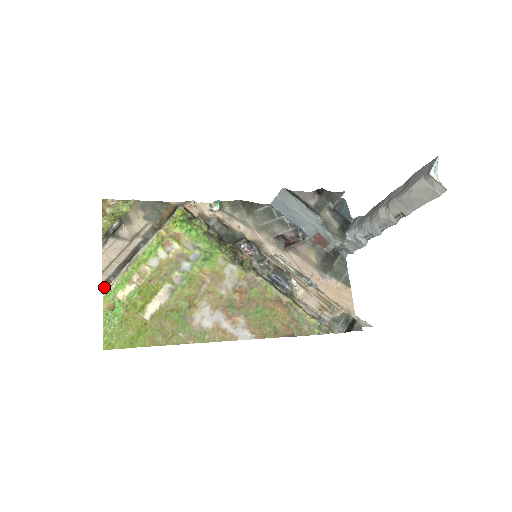
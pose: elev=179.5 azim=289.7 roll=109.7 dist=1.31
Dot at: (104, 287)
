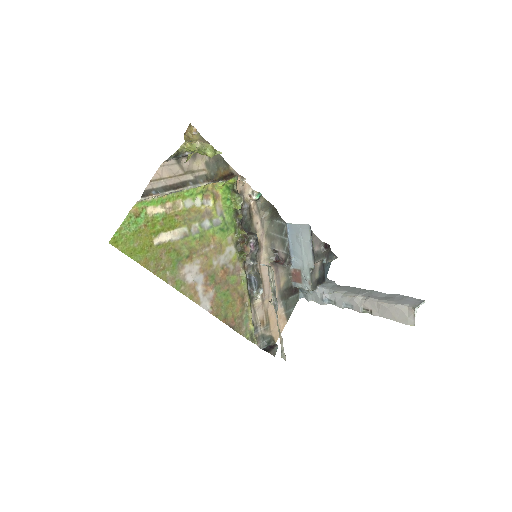
Dot at: (144, 194)
